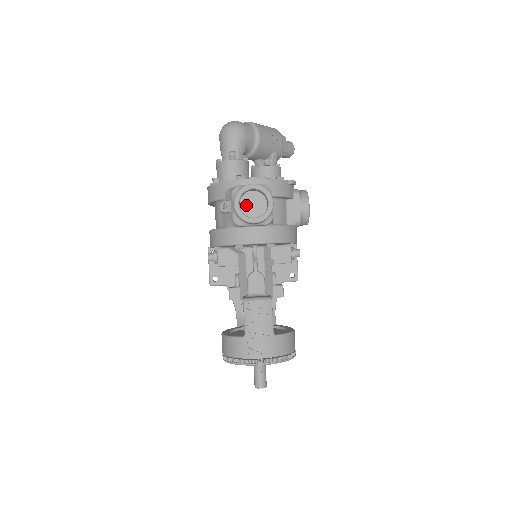
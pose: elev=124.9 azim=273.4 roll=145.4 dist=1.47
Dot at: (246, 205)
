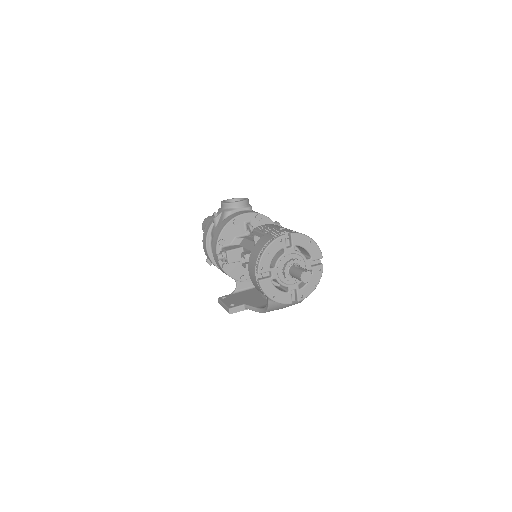
Dot at: occluded
